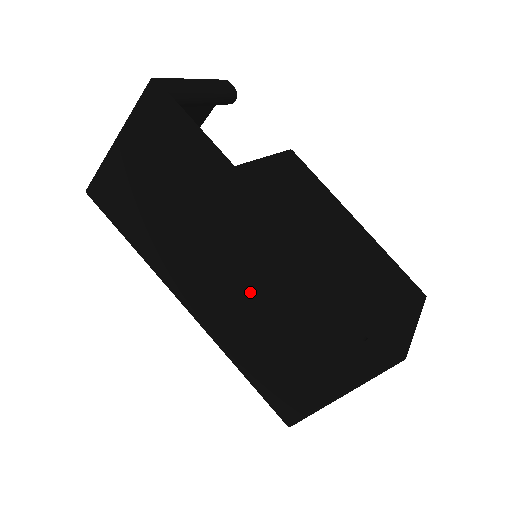
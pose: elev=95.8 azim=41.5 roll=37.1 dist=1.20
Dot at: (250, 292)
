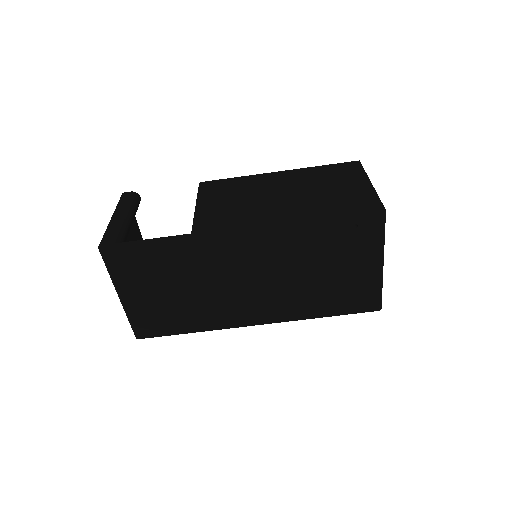
Dot at: (278, 277)
